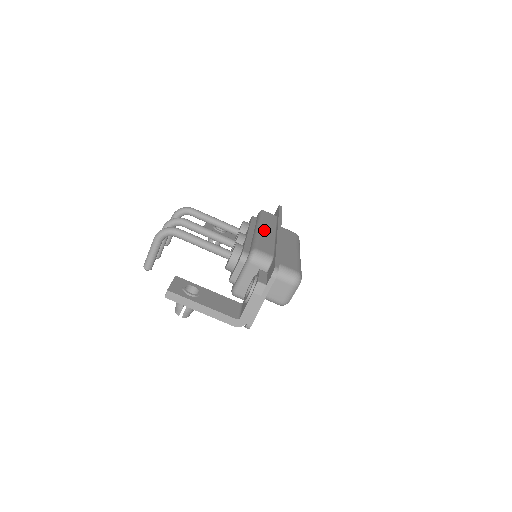
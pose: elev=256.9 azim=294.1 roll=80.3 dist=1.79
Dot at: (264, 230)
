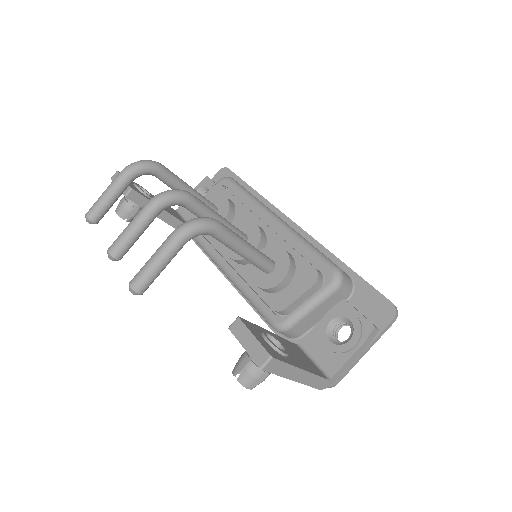
Dot at: occluded
